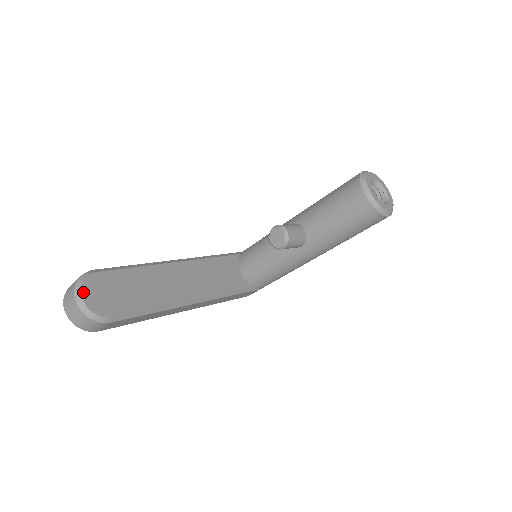
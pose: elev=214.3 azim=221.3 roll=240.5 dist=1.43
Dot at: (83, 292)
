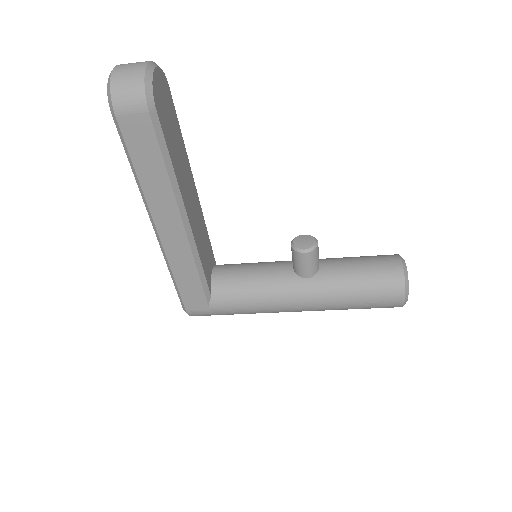
Dot at: (157, 69)
